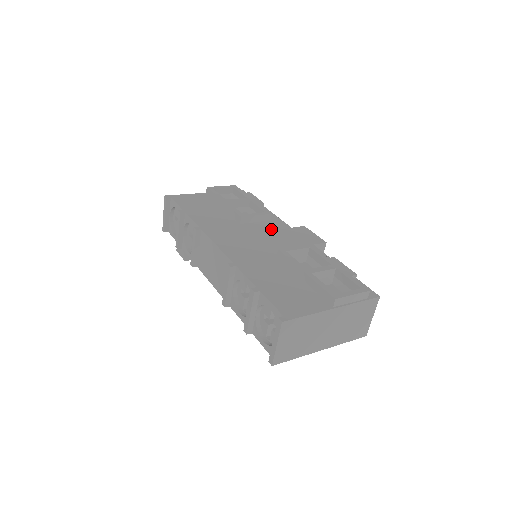
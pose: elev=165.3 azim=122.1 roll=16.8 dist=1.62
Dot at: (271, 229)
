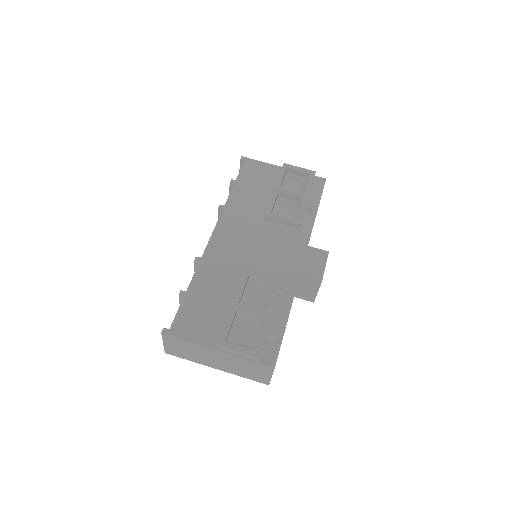
Dot at: (284, 240)
